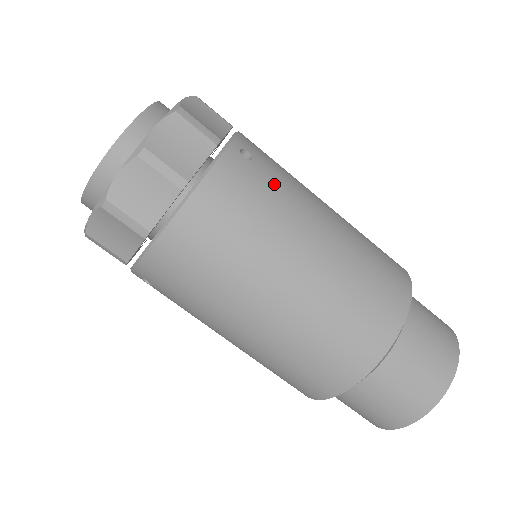
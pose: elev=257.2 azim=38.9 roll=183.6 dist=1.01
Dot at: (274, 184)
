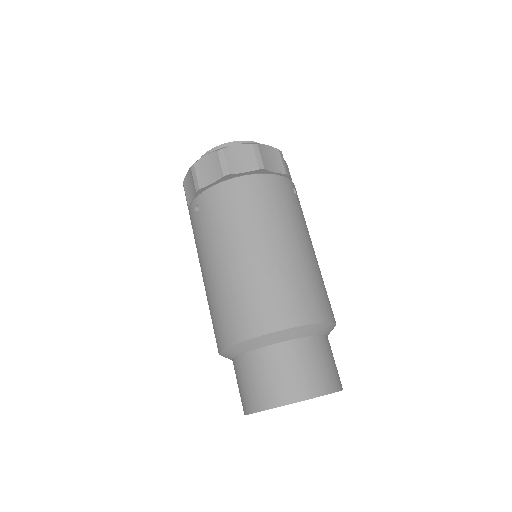
Dot at: (299, 210)
